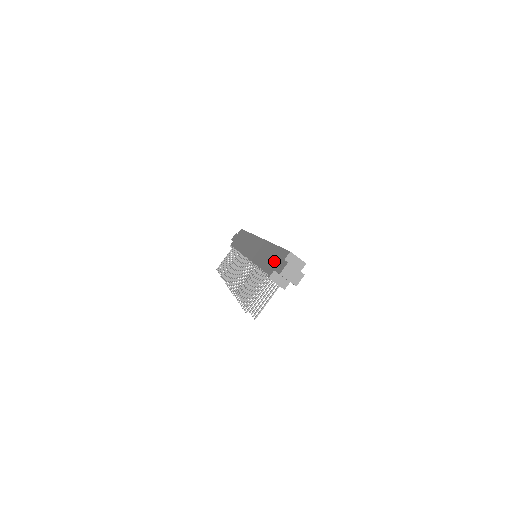
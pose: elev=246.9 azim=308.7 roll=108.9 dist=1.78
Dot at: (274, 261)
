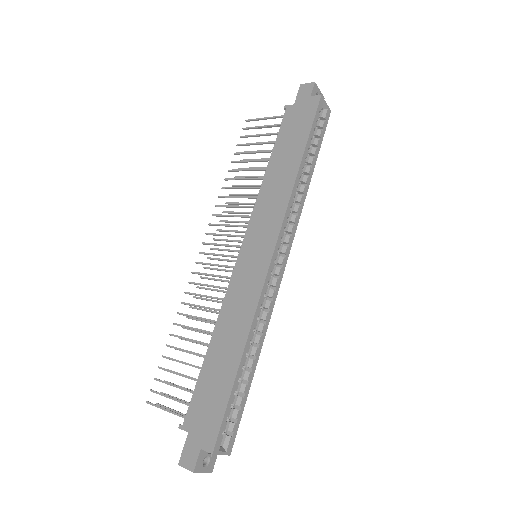
Dot at: (205, 409)
